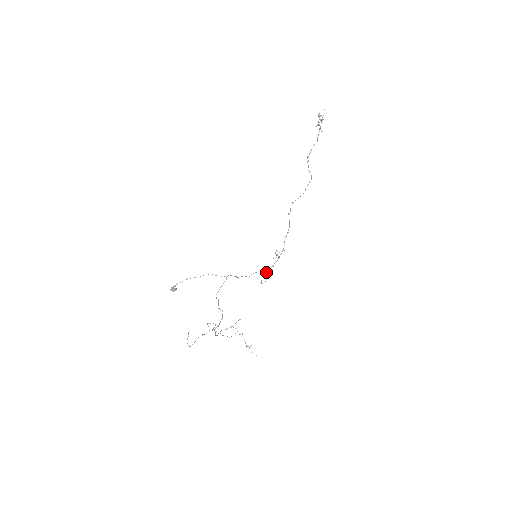
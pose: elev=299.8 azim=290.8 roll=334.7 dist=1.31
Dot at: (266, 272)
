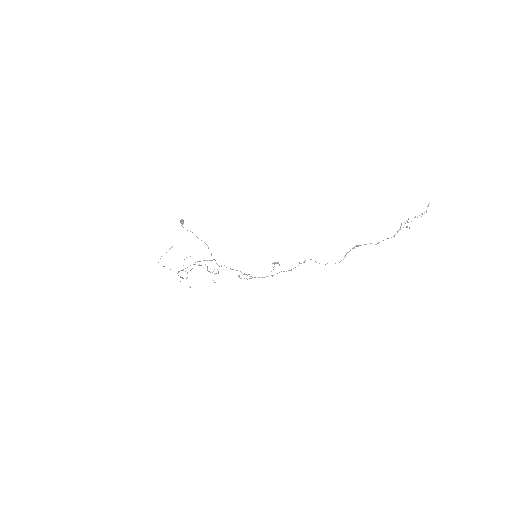
Dot at: (248, 274)
